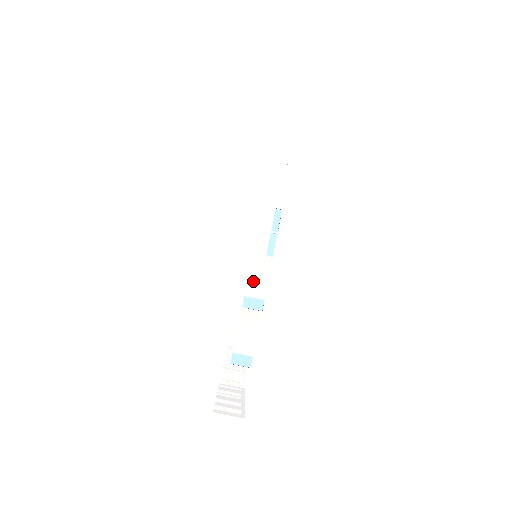
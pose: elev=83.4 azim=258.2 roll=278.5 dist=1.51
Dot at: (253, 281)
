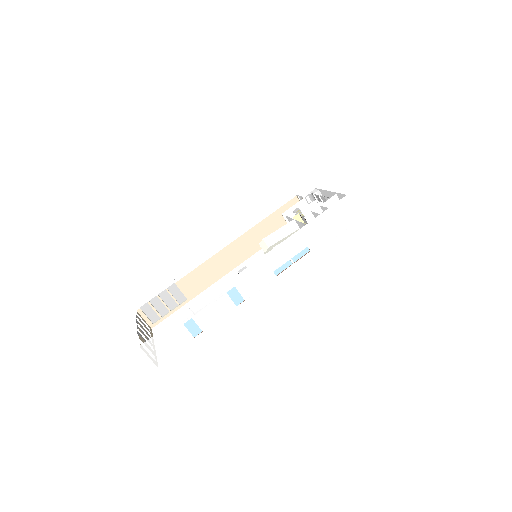
Dot at: (250, 281)
